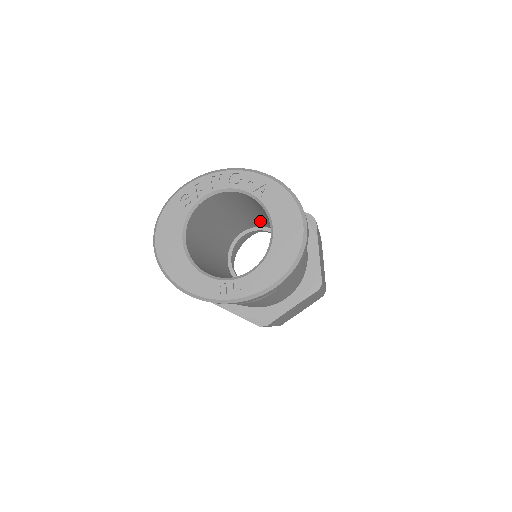
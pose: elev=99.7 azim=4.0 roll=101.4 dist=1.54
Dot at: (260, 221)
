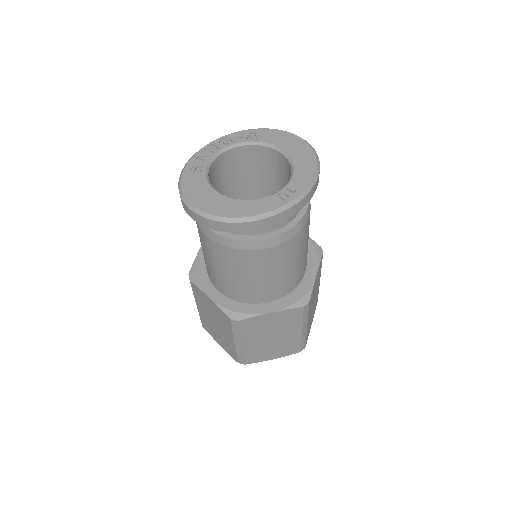
Dot at: occluded
